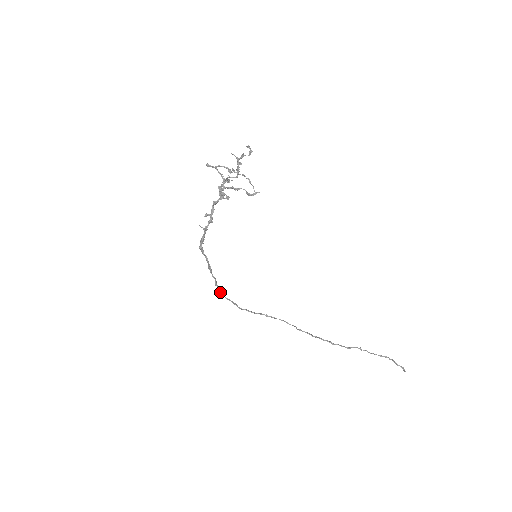
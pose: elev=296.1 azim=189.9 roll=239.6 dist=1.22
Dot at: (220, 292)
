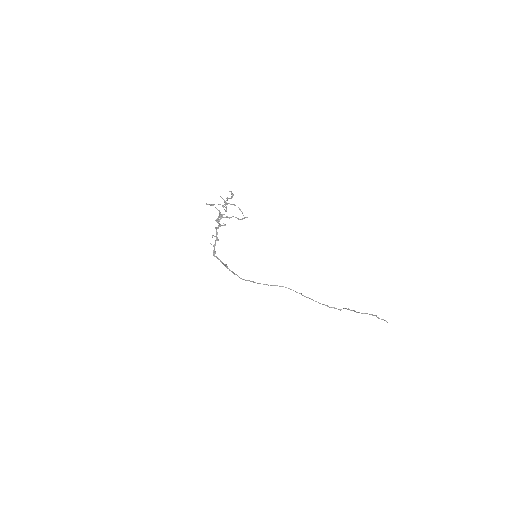
Dot at: occluded
